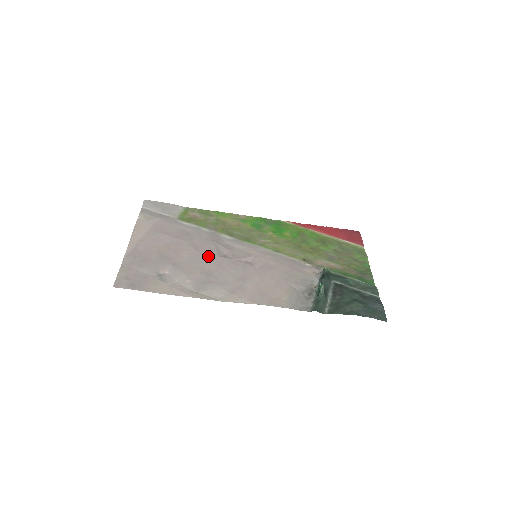
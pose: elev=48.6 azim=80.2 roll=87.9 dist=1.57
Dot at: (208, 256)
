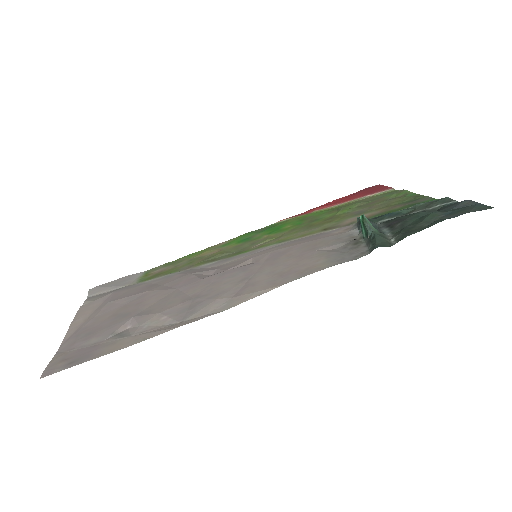
Dot at: (187, 286)
